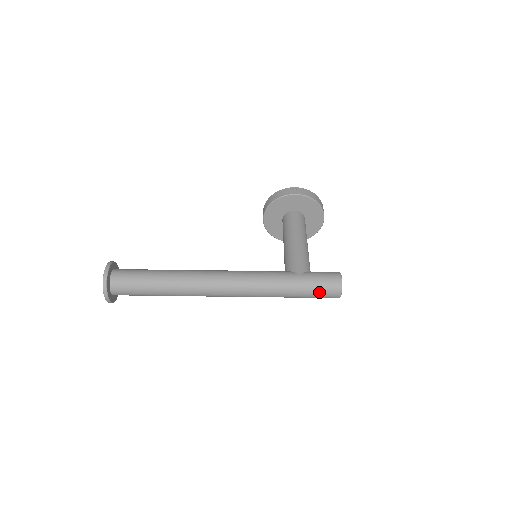
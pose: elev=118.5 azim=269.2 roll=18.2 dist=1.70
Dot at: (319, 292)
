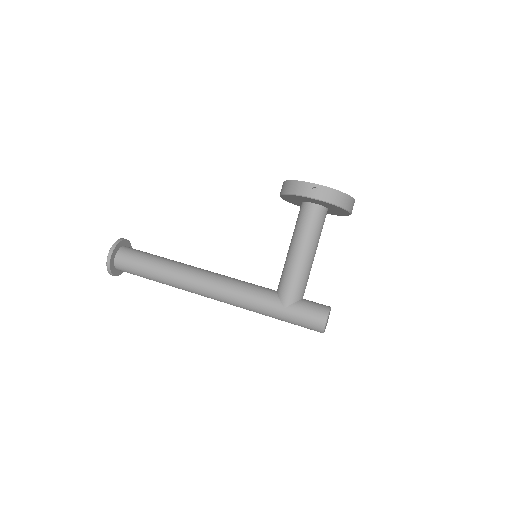
Dot at: (301, 326)
